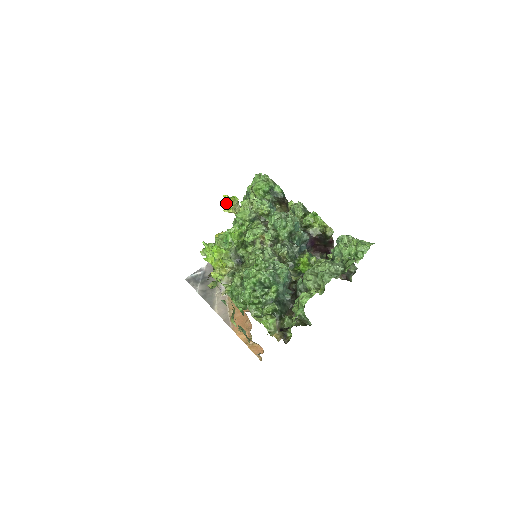
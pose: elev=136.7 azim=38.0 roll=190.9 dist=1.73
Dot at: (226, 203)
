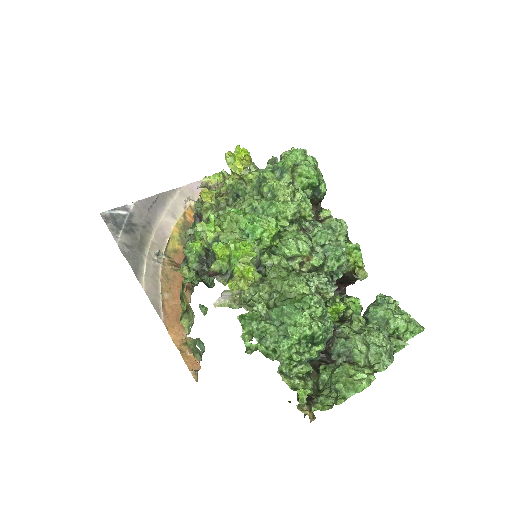
Dot at: (238, 158)
